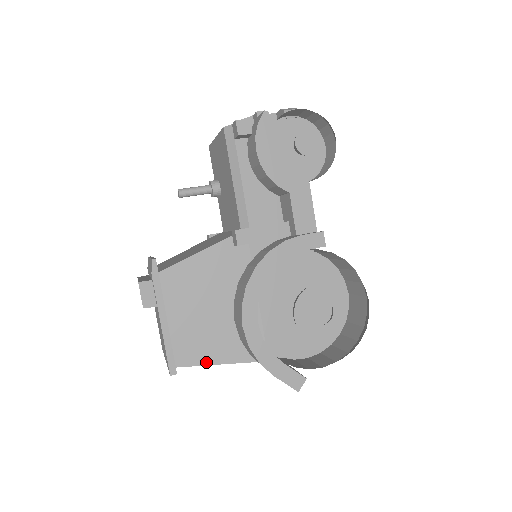
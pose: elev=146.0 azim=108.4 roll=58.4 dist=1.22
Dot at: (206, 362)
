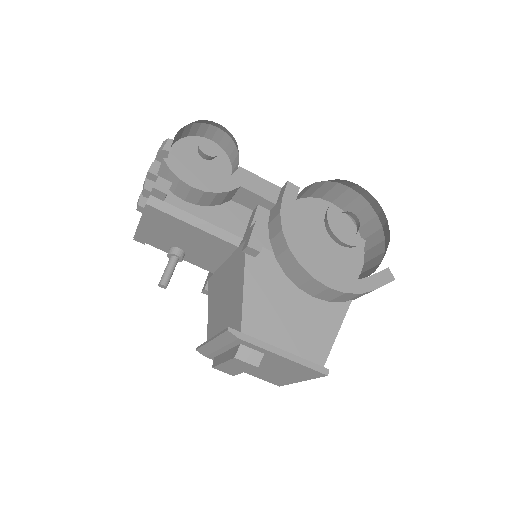
Dot at: (332, 340)
